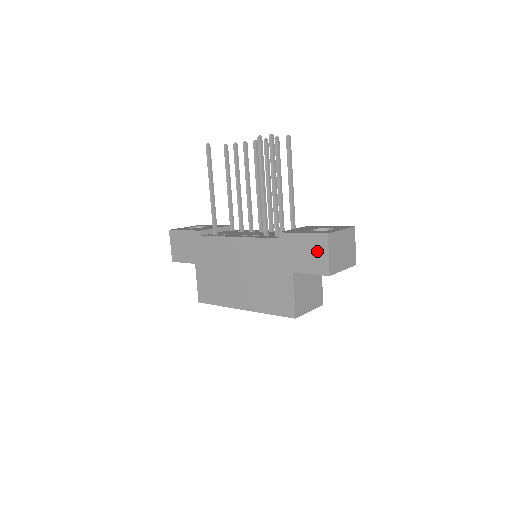
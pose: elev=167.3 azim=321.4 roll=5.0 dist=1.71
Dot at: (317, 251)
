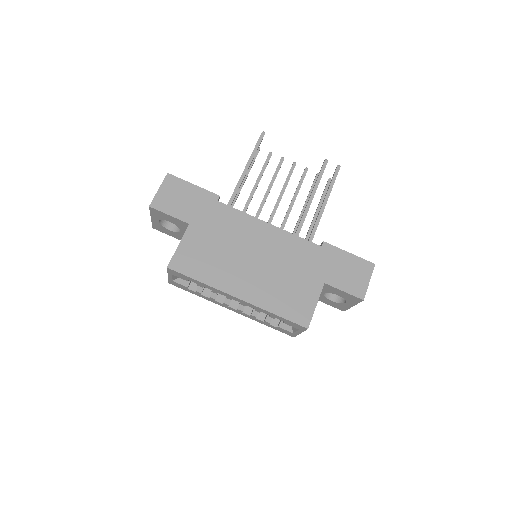
Dot at: (359, 274)
